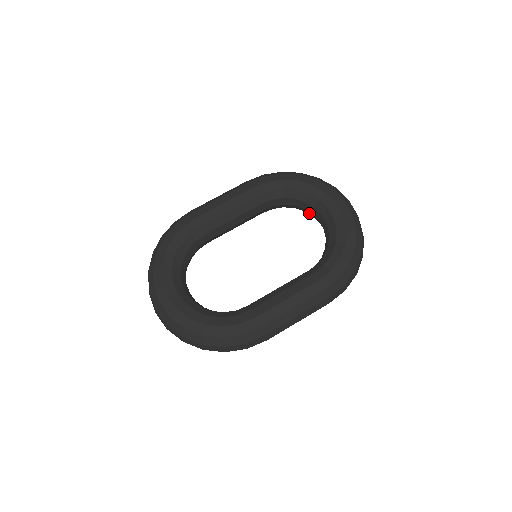
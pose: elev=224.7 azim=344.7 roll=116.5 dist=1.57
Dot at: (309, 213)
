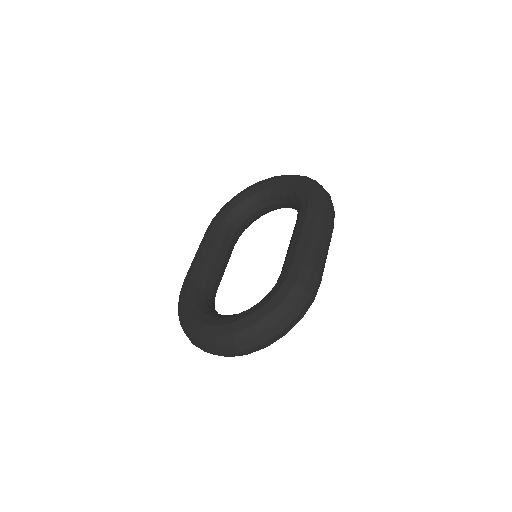
Dot at: (264, 211)
